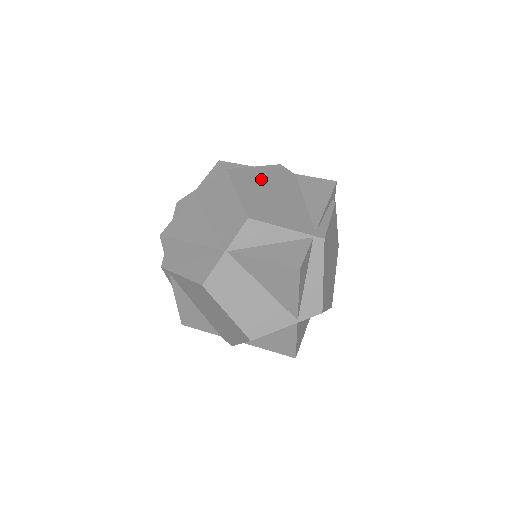
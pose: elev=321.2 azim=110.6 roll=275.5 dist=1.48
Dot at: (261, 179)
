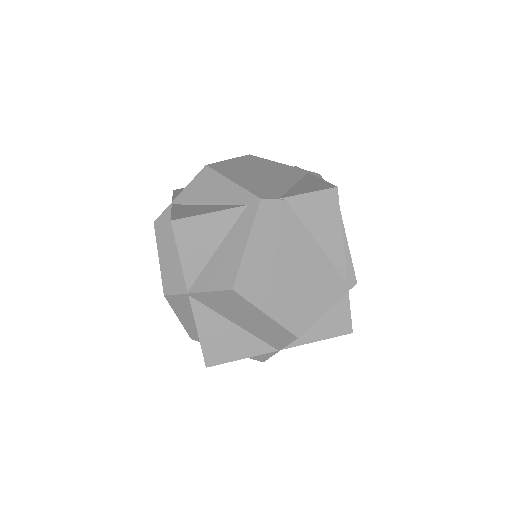
Dot at: (267, 260)
